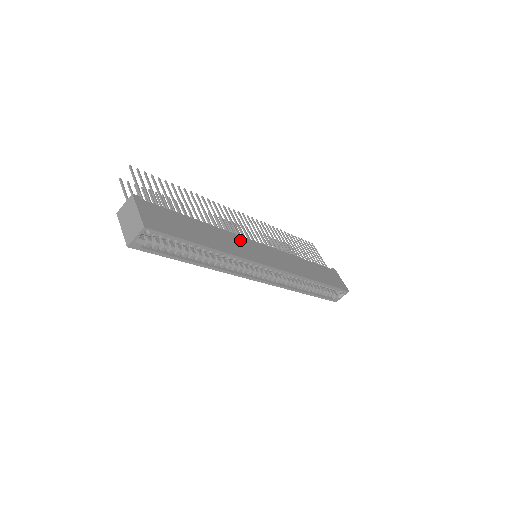
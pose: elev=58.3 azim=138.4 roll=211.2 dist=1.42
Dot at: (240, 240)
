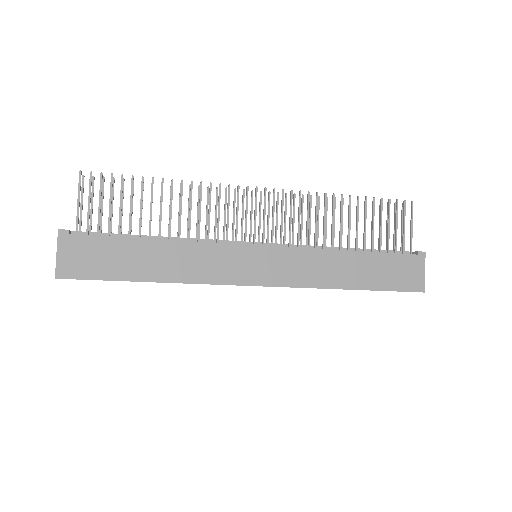
Dot at: (217, 252)
